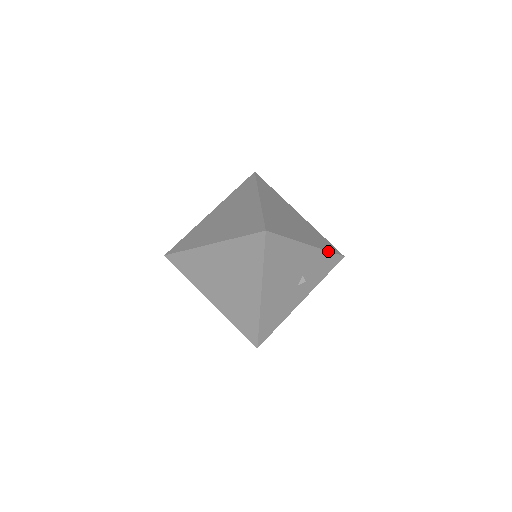
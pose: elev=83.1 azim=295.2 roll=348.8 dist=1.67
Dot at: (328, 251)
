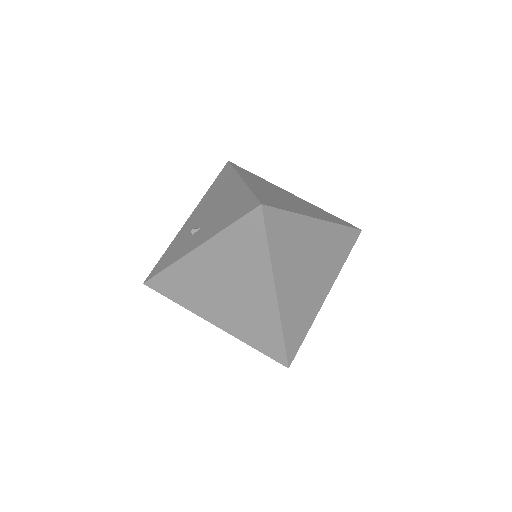
Dot at: (345, 261)
